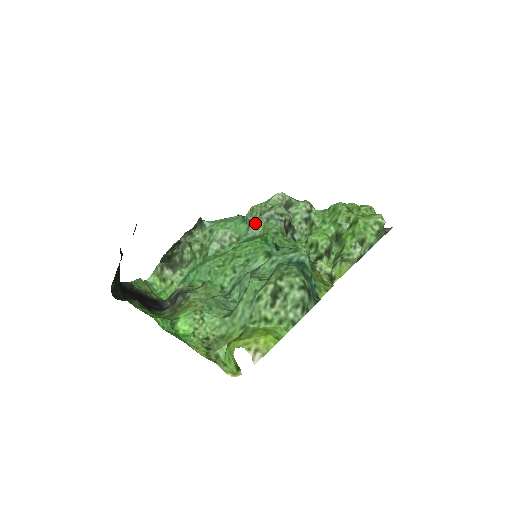
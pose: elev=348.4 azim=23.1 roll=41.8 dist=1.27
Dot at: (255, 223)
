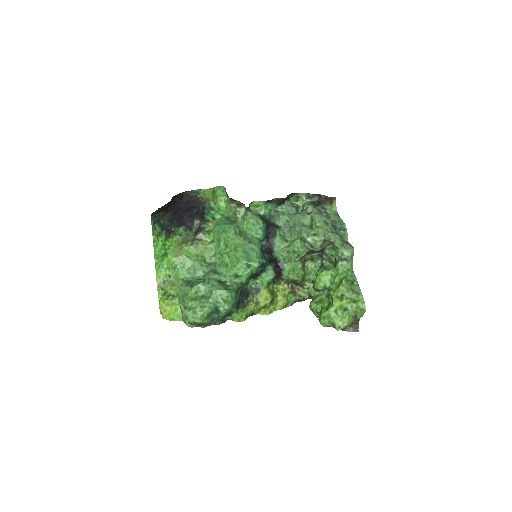
Dot at: (297, 230)
